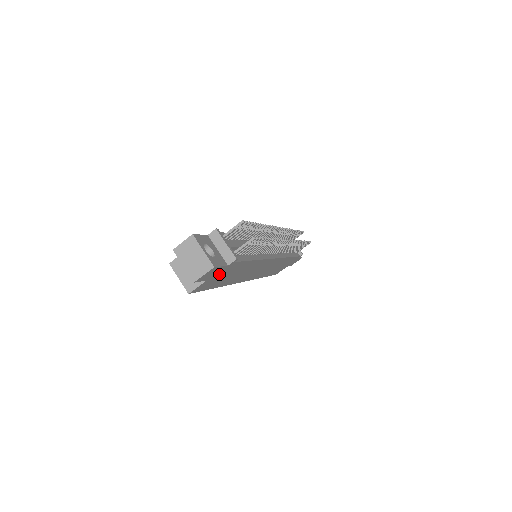
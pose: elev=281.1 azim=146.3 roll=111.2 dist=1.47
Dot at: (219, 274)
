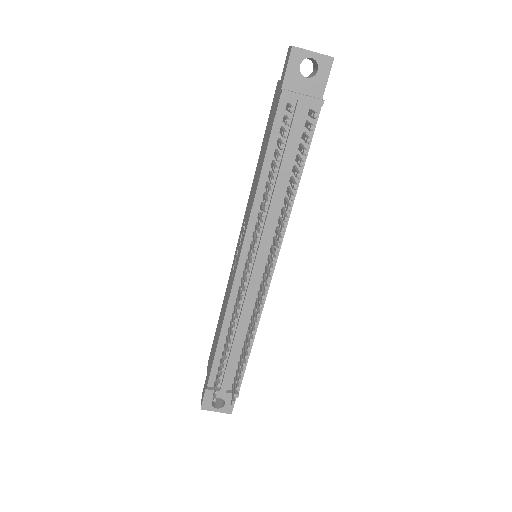
Dot at: occluded
